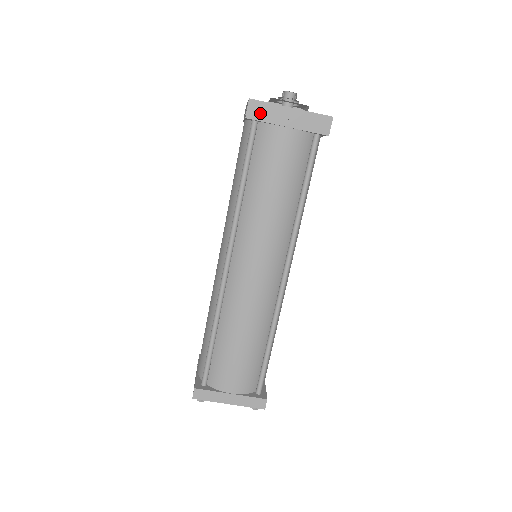
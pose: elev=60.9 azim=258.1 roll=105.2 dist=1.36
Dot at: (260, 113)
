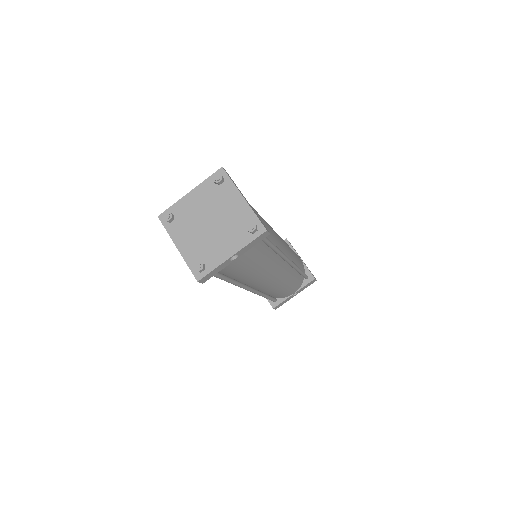
Dot at: occluded
